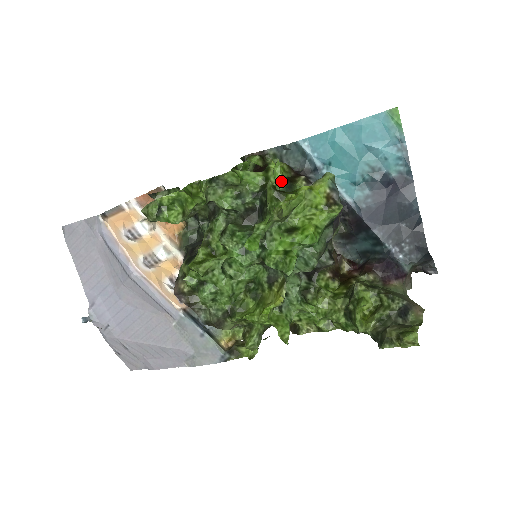
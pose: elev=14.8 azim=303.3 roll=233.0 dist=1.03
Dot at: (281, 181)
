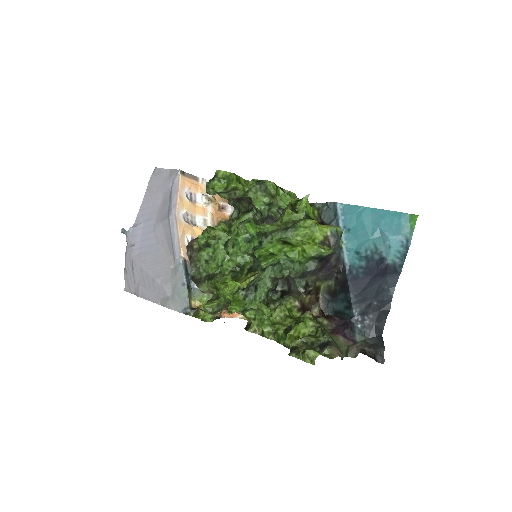
Dot at: (303, 212)
